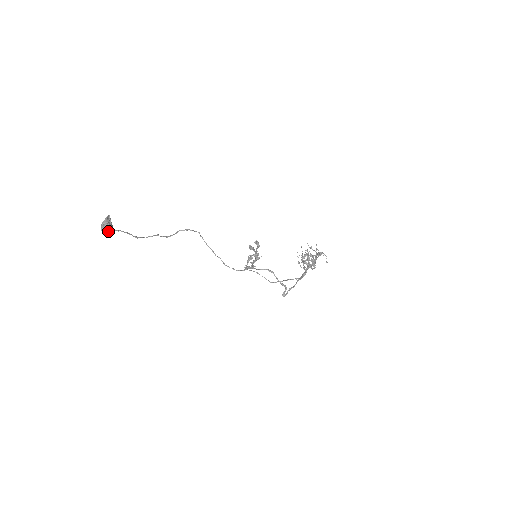
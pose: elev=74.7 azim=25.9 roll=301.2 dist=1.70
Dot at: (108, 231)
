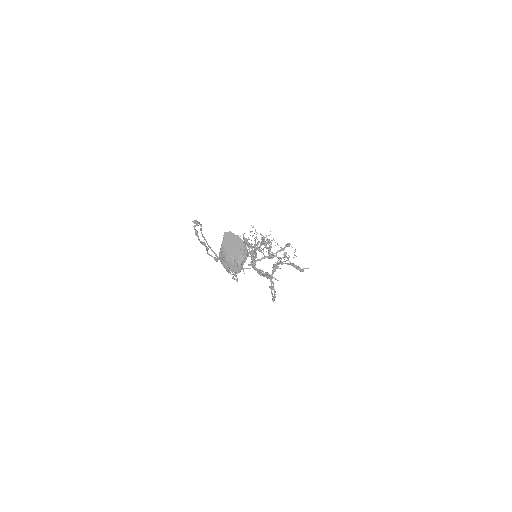
Dot at: occluded
